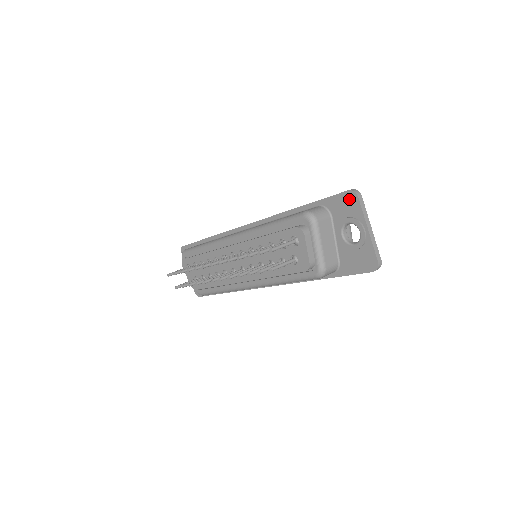
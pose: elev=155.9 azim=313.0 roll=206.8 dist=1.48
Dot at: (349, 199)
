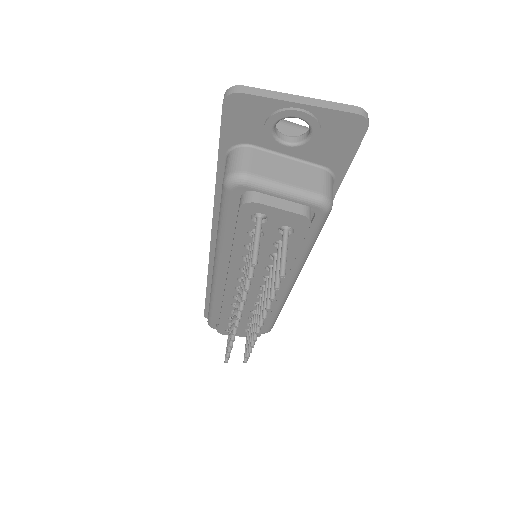
Dot at: (237, 108)
